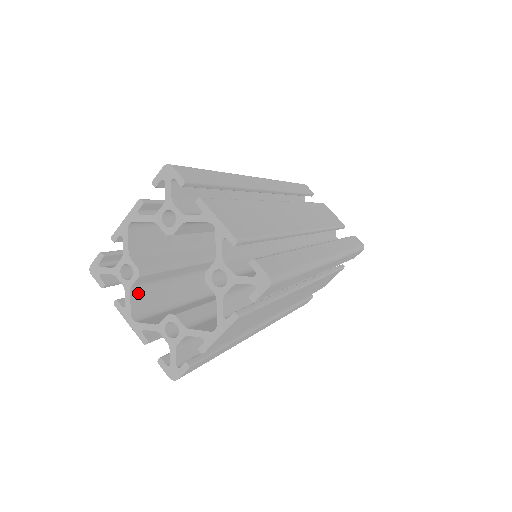
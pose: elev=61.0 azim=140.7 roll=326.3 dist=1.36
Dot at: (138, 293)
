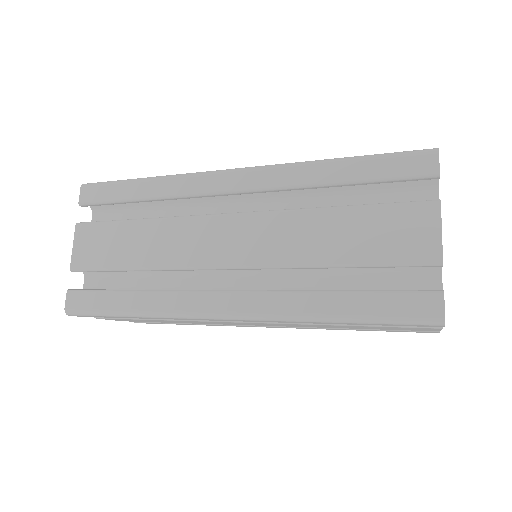
Dot at: occluded
